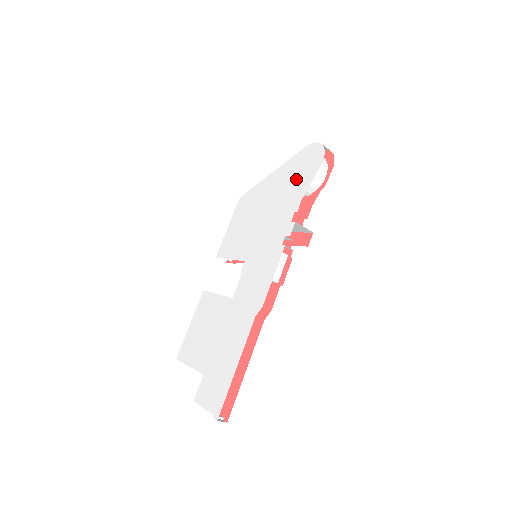
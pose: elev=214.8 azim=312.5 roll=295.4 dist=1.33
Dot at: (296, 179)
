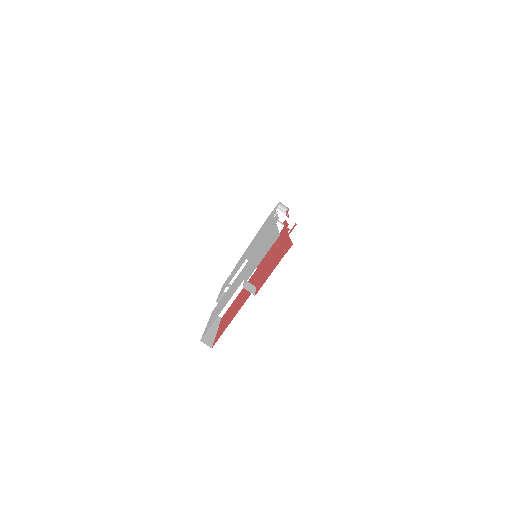
Dot at: occluded
